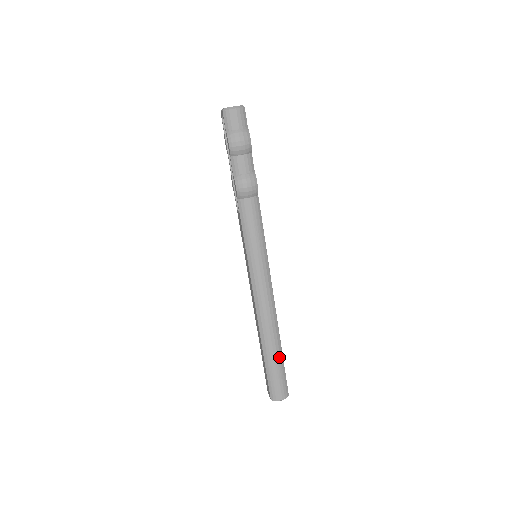
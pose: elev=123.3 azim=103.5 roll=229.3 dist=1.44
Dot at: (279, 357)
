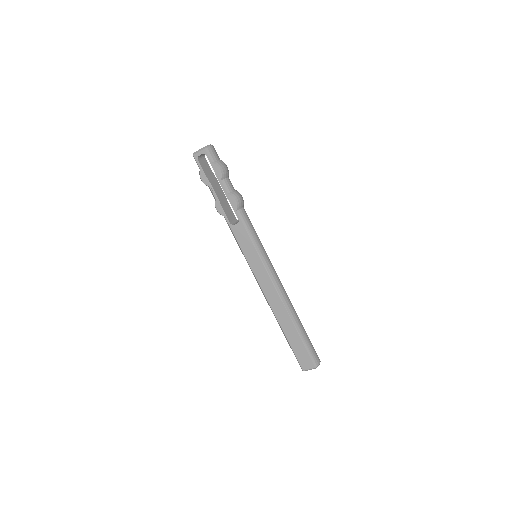
Dot at: (303, 327)
